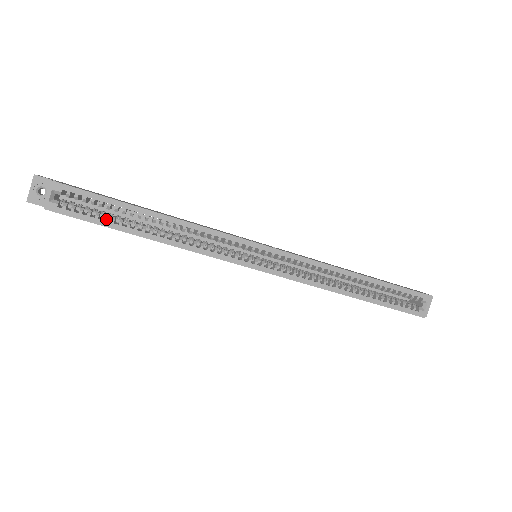
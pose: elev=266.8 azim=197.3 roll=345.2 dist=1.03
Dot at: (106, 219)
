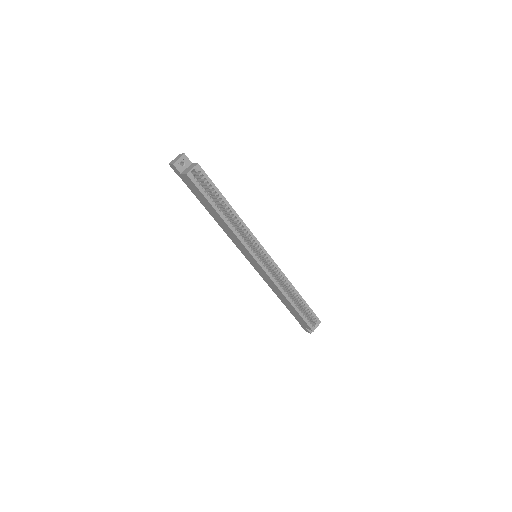
Dot at: (209, 196)
